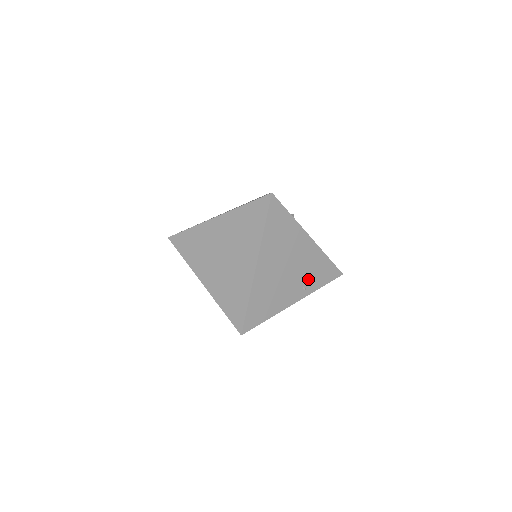
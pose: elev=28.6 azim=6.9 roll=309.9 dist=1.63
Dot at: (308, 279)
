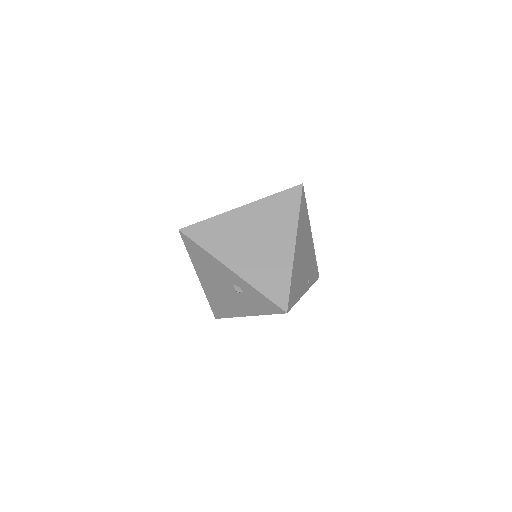
Dot at: (309, 273)
